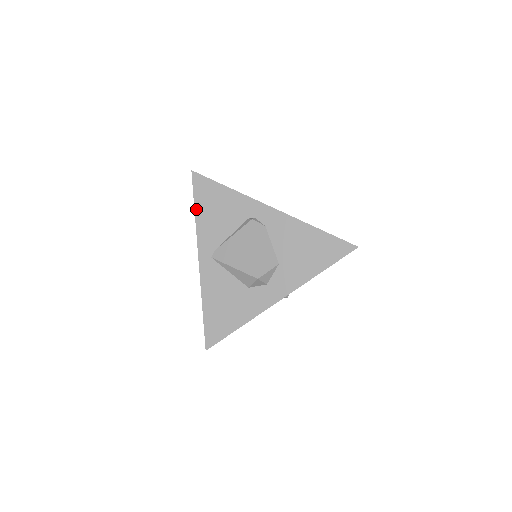
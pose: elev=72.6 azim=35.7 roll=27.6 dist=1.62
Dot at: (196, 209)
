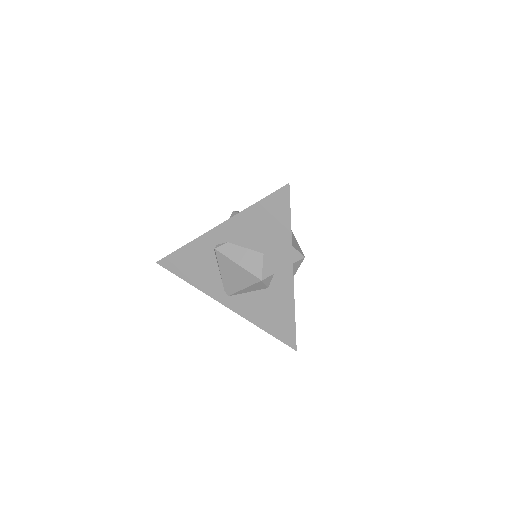
Dot at: (186, 280)
